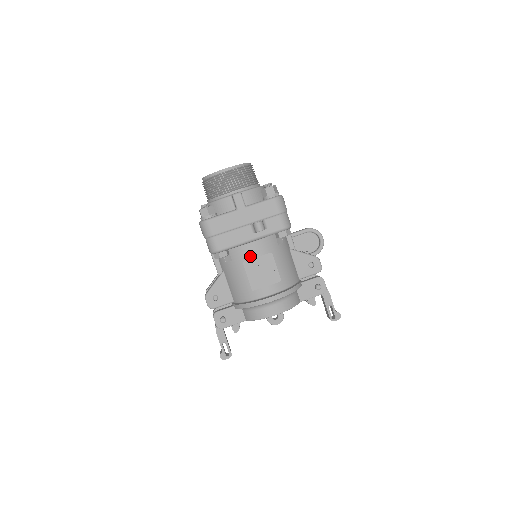
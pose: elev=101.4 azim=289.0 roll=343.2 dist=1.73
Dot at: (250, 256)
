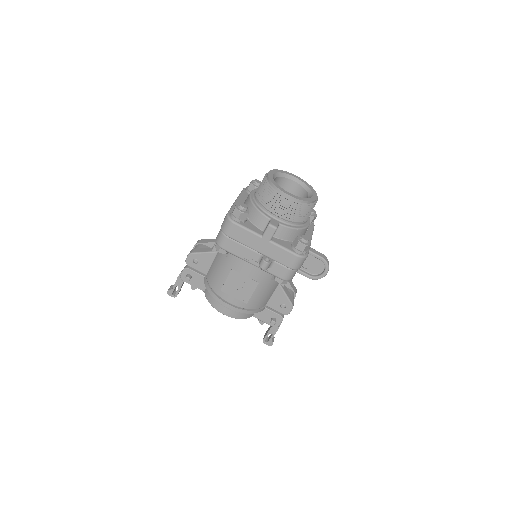
Dot at: (241, 270)
